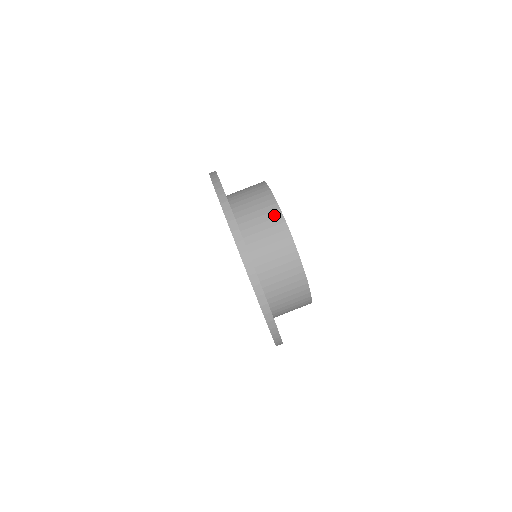
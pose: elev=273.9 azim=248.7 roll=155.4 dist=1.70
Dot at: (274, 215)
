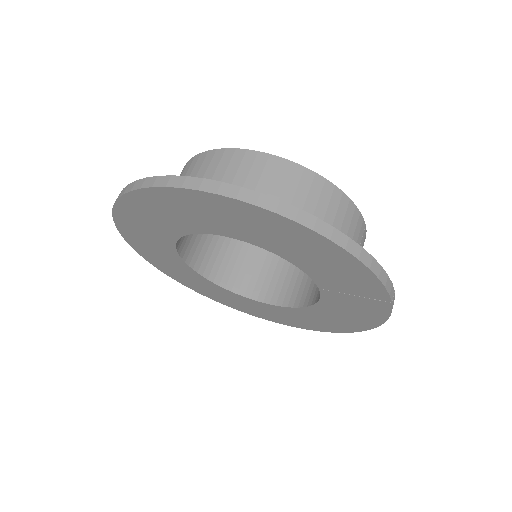
Dot at: (180, 174)
